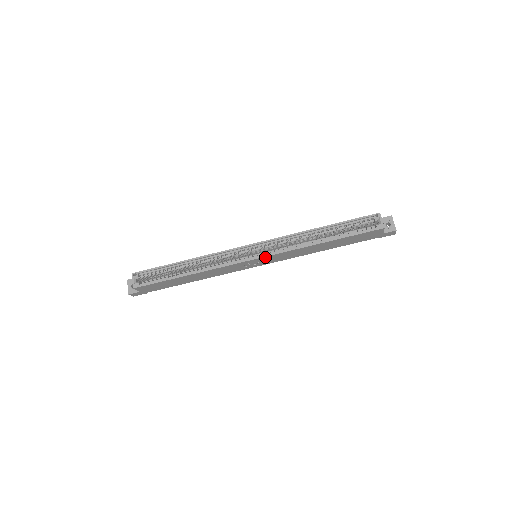
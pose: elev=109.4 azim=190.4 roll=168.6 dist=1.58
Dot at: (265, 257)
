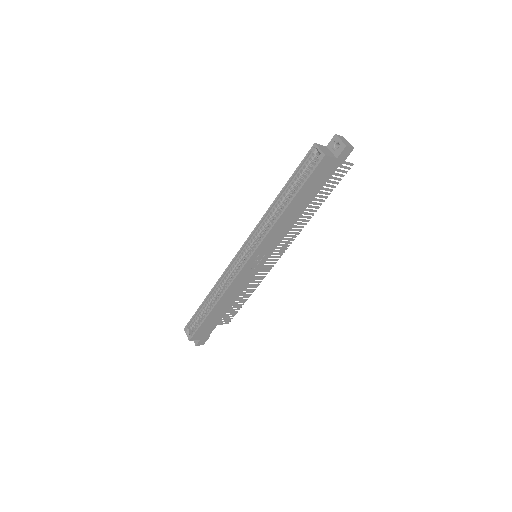
Dot at: (254, 255)
